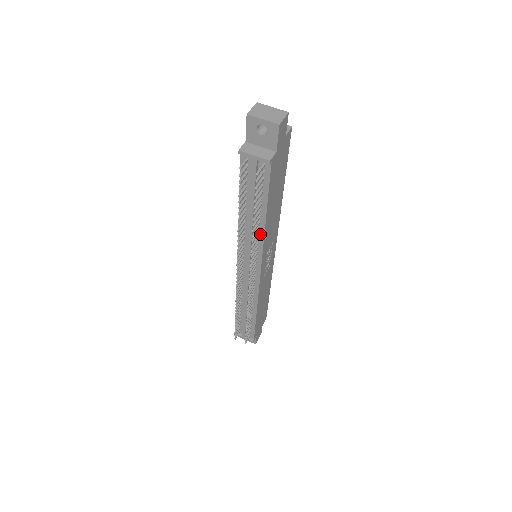
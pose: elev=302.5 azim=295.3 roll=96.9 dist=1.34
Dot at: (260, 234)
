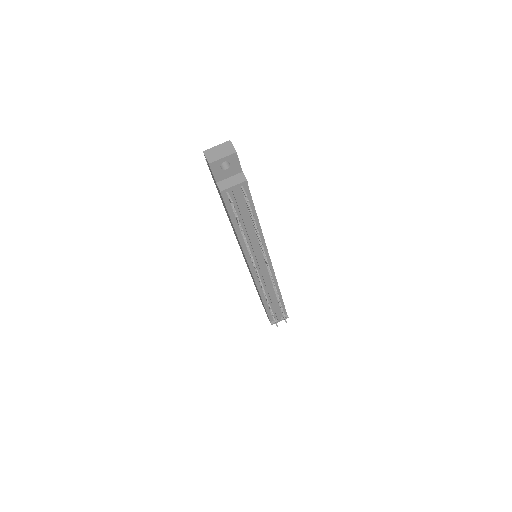
Dot at: occluded
